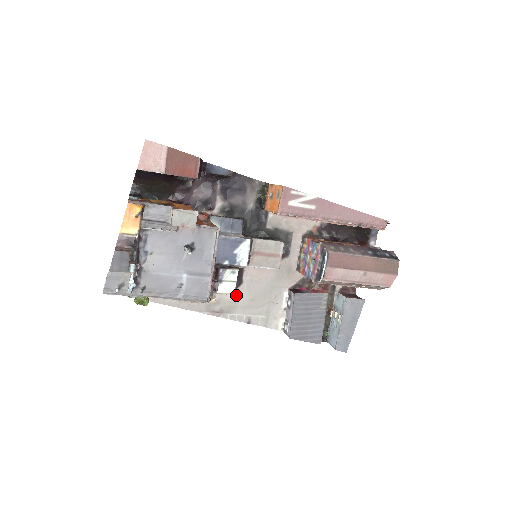
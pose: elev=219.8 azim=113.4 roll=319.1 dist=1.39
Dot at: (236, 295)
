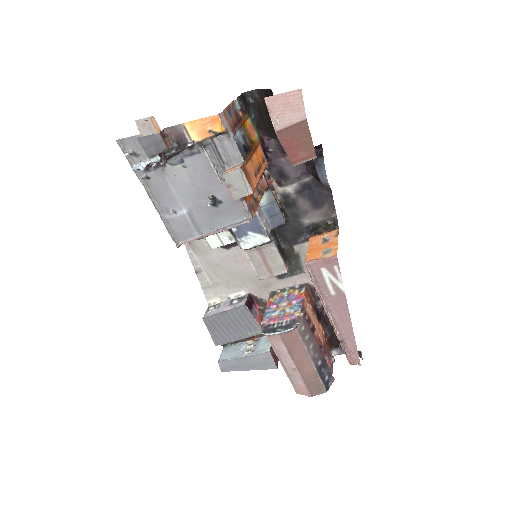
Dot at: (213, 249)
